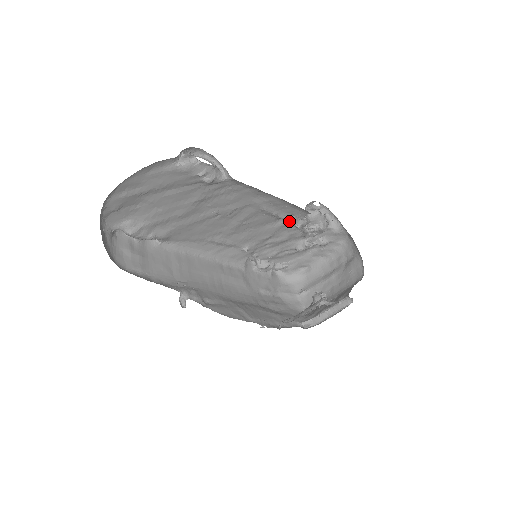
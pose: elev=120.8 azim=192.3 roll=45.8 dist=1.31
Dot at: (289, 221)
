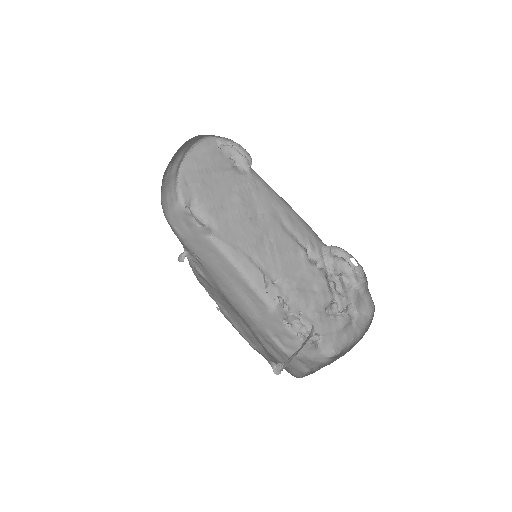
Dot at: (307, 250)
